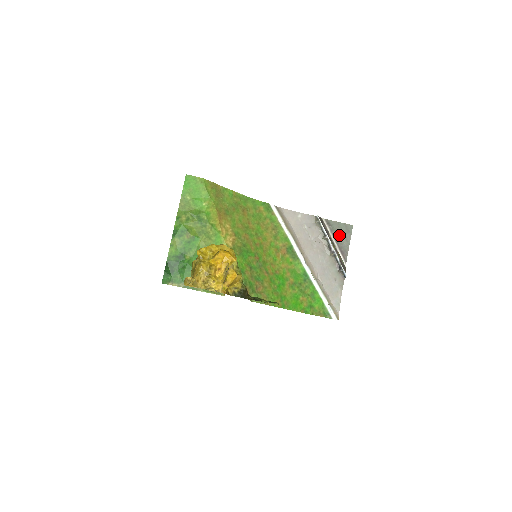
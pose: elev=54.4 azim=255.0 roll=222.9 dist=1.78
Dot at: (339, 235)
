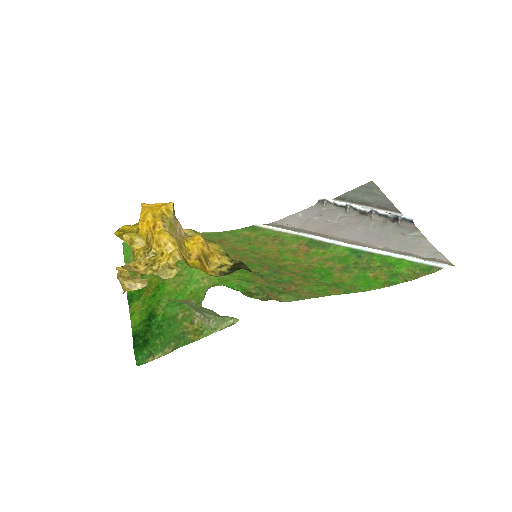
Dot at: (364, 198)
